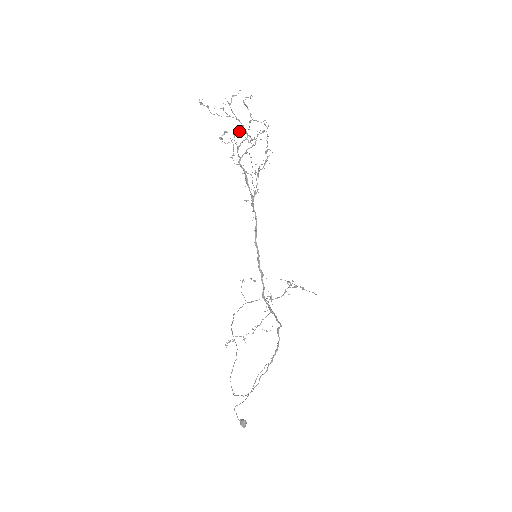
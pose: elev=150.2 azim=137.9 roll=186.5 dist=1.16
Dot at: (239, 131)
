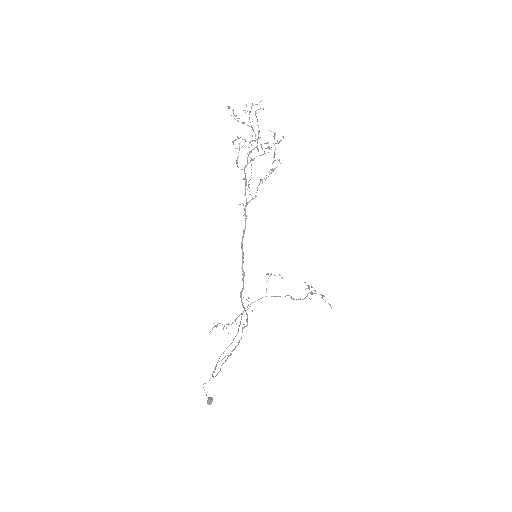
Dot at: (245, 139)
